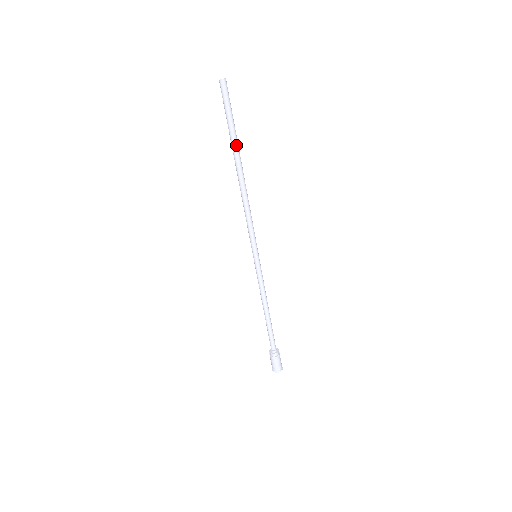
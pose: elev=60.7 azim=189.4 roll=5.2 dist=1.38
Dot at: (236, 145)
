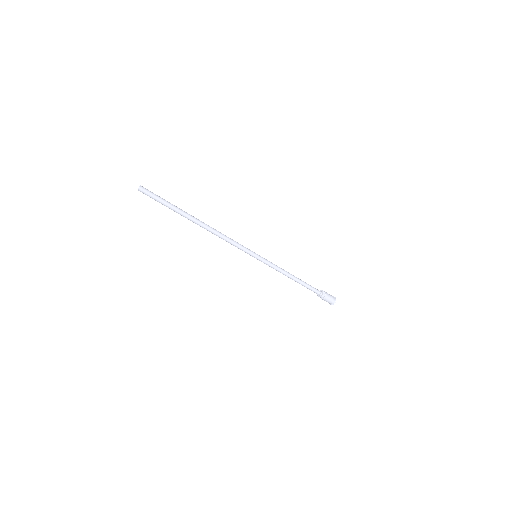
Dot at: (182, 214)
